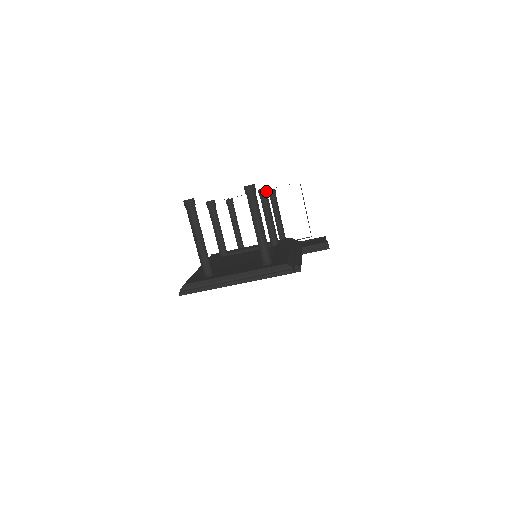
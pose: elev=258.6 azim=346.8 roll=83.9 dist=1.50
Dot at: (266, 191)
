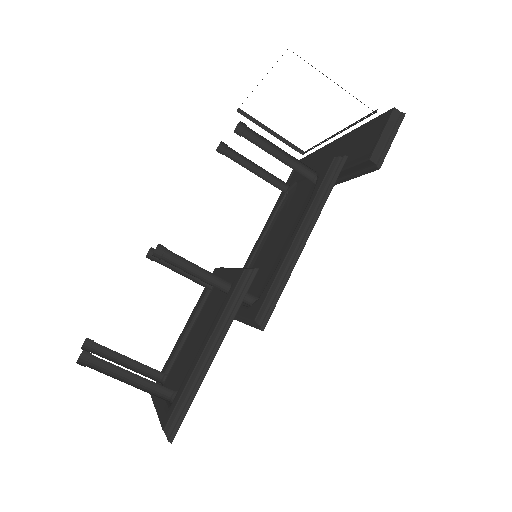
Dot at: (163, 247)
